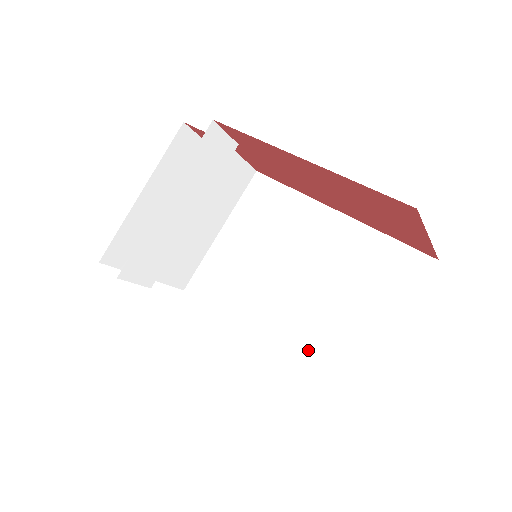
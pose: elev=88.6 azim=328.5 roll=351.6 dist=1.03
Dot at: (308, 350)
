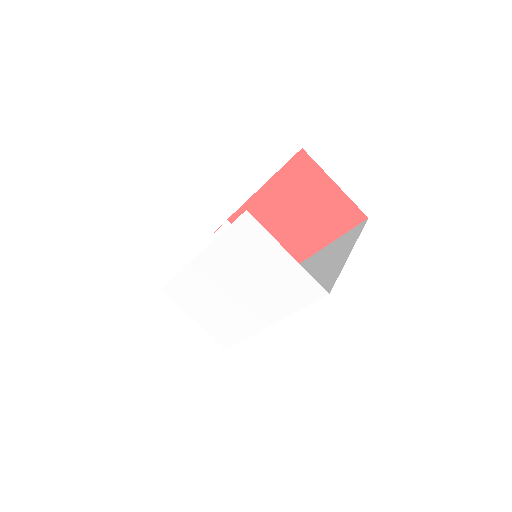
Dot at: occluded
